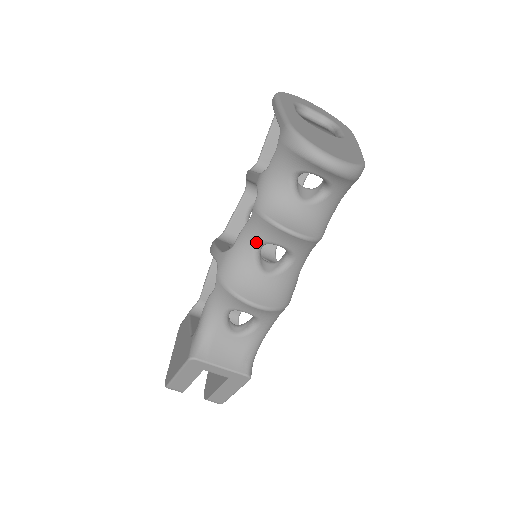
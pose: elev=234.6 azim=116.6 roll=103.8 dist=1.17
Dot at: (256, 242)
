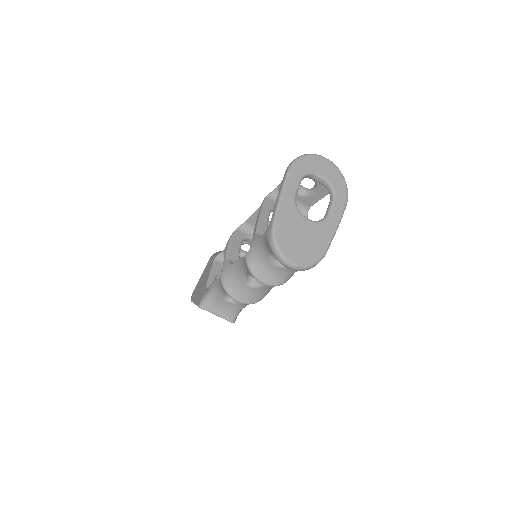
Dot at: (244, 272)
